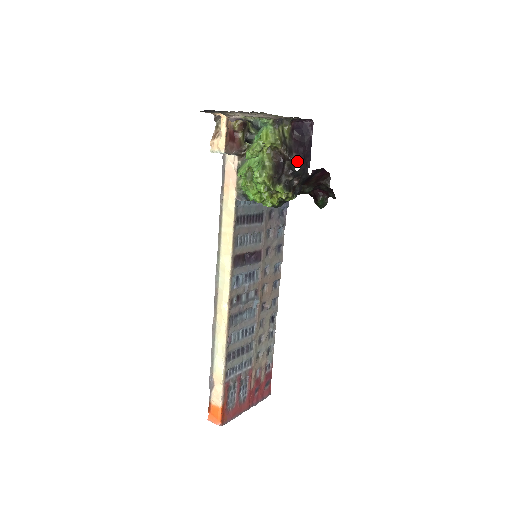
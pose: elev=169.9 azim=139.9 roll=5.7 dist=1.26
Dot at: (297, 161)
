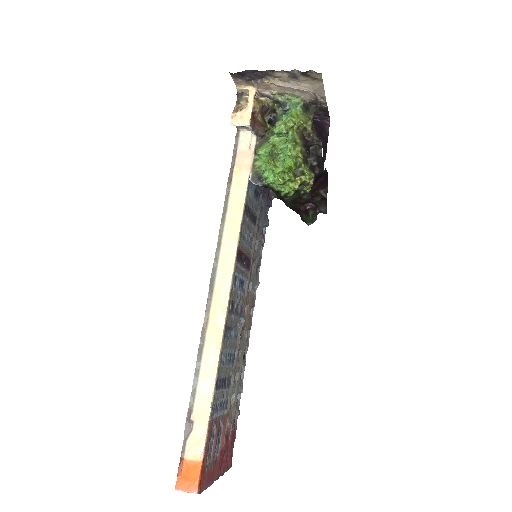
Dot at: occluded
